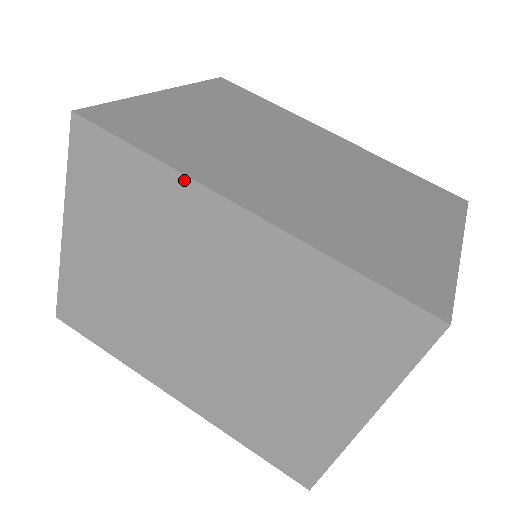
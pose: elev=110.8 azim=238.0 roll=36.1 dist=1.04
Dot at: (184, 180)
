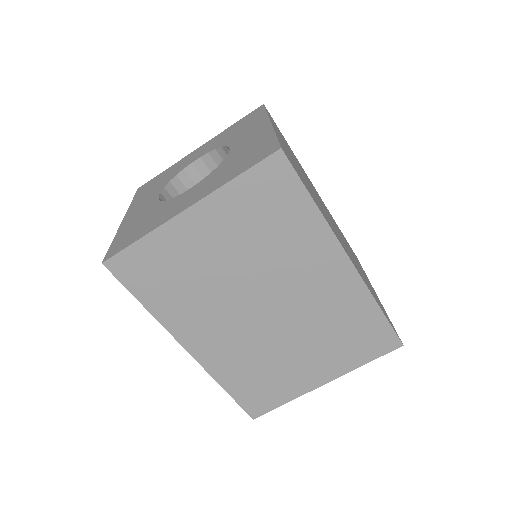
Dot at: (328, 230)
